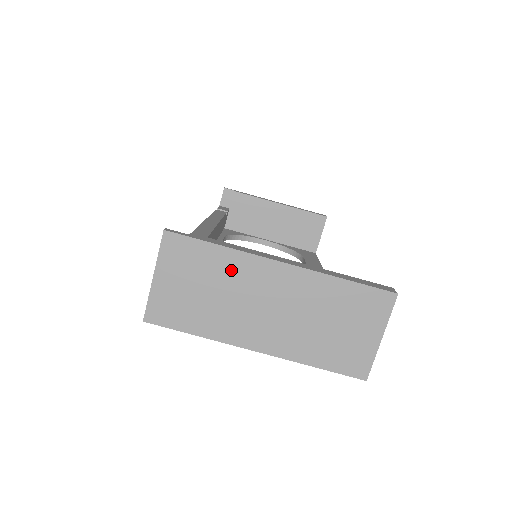
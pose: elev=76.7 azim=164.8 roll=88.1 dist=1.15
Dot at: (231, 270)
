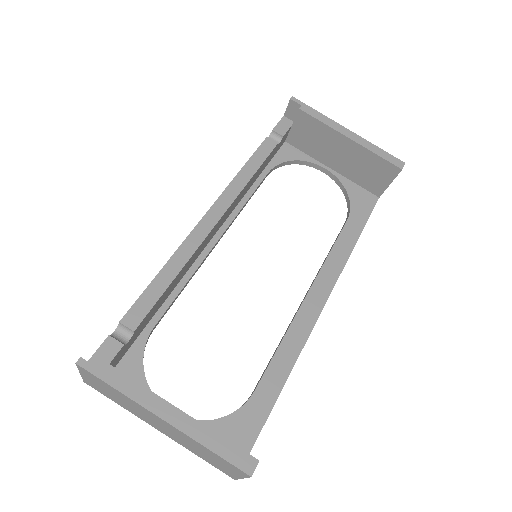
Dot at: (129, 401)
